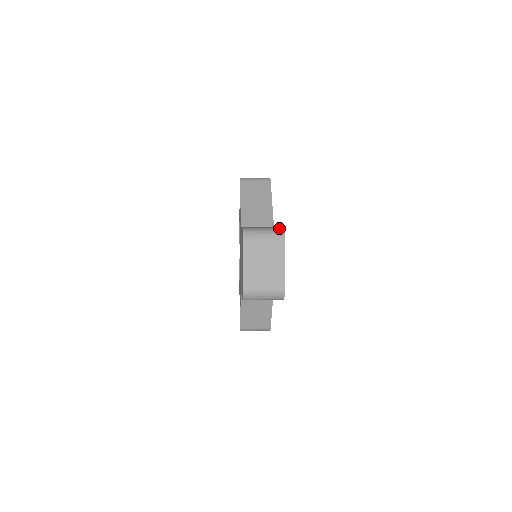
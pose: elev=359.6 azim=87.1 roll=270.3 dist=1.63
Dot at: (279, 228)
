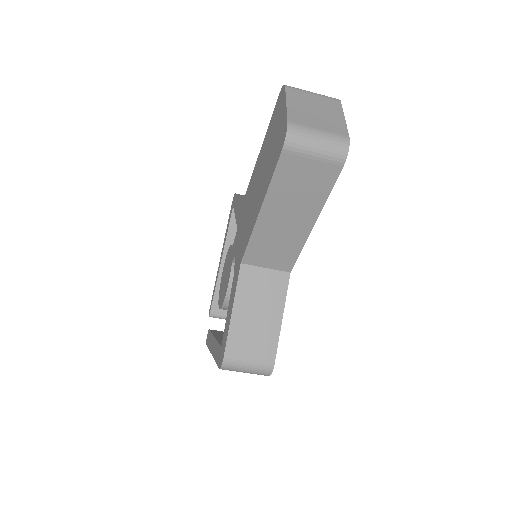
Dot at: occluded
